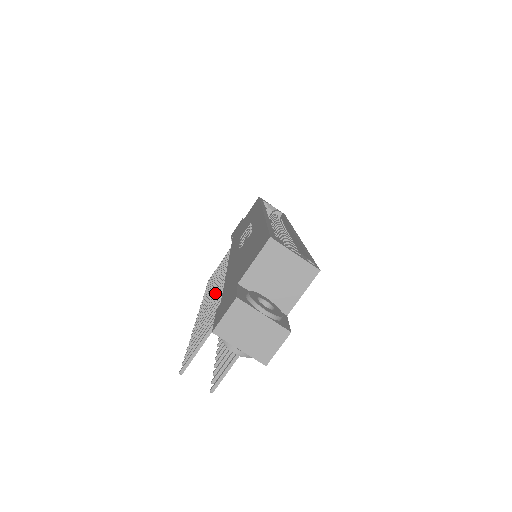
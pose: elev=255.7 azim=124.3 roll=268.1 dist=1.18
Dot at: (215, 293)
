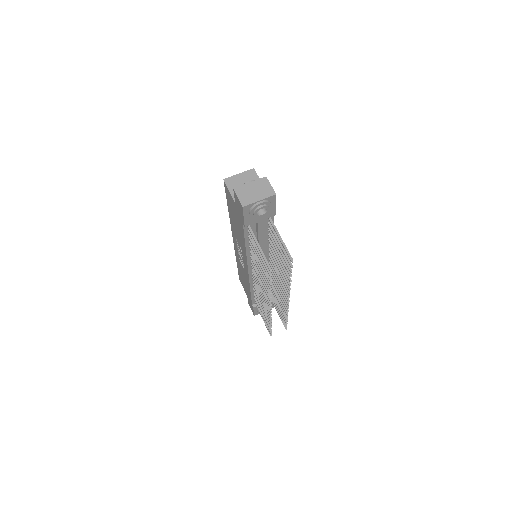
Dot at: occluded
